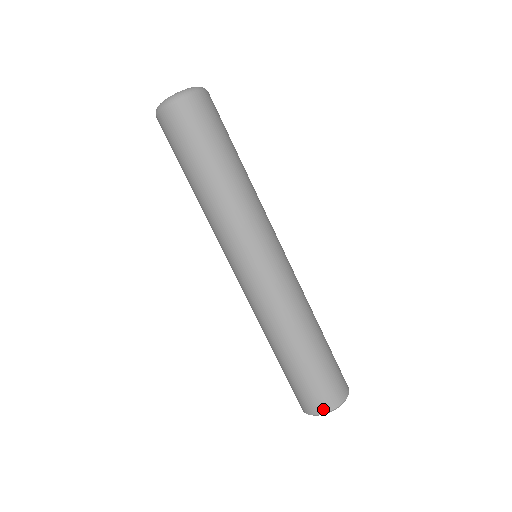
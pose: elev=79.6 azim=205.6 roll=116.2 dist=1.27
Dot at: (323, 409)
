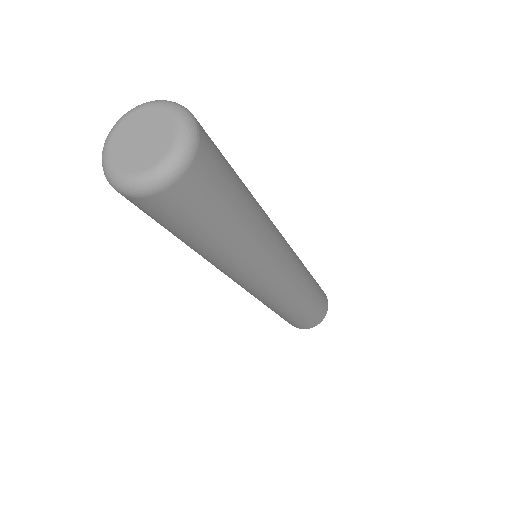
Dot at: (318, 323)
